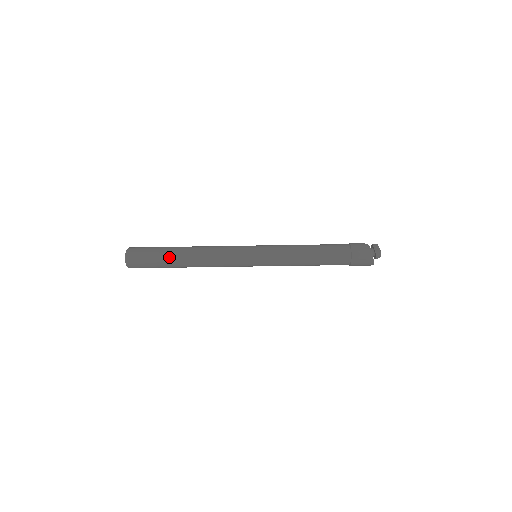
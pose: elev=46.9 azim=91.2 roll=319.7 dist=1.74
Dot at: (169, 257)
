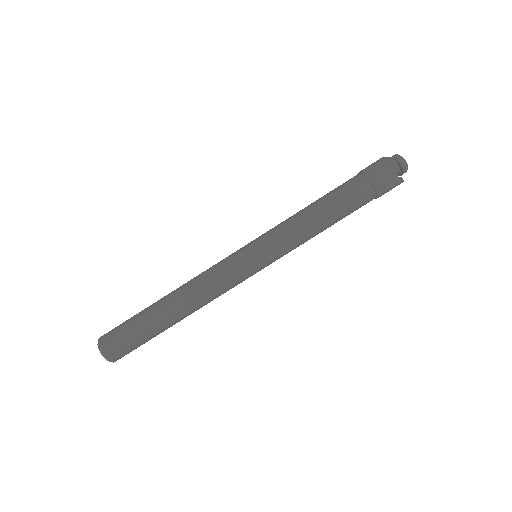
Dot at: (148, 307)
